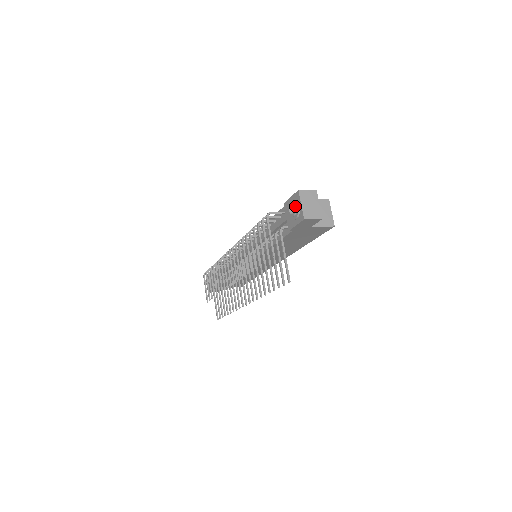
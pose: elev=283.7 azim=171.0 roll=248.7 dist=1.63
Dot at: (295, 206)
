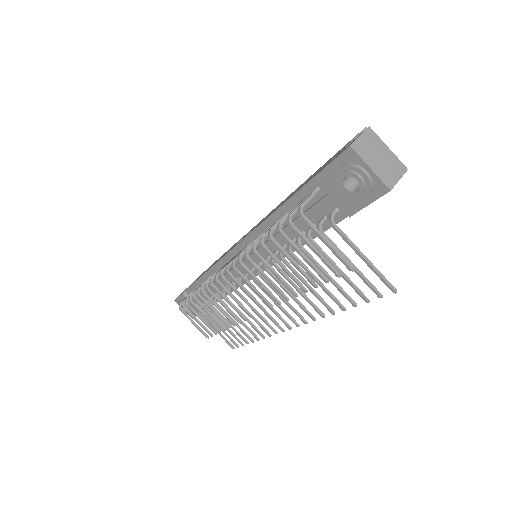
Dot at: (359, 177)
